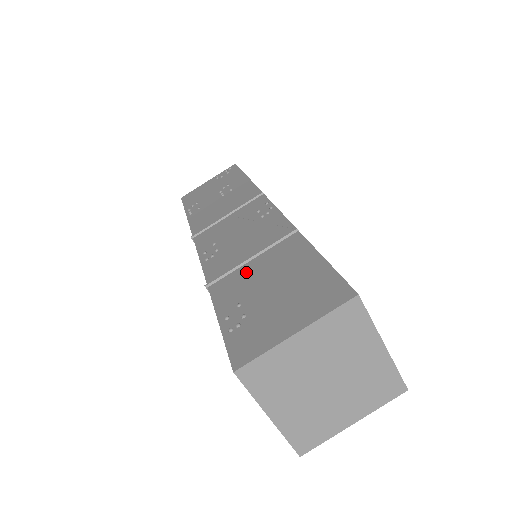
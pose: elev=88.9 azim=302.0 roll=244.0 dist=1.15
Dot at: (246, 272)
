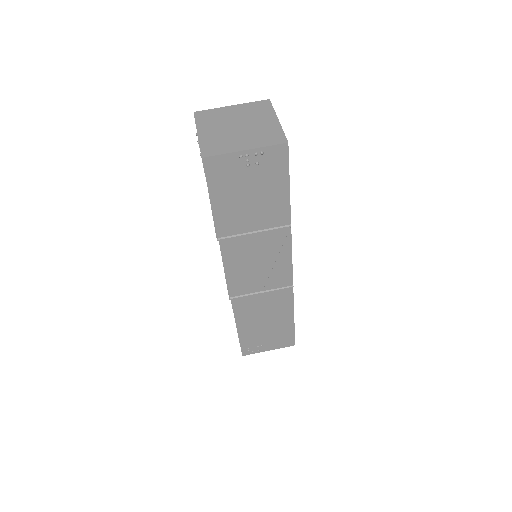
Dot at: occluded
